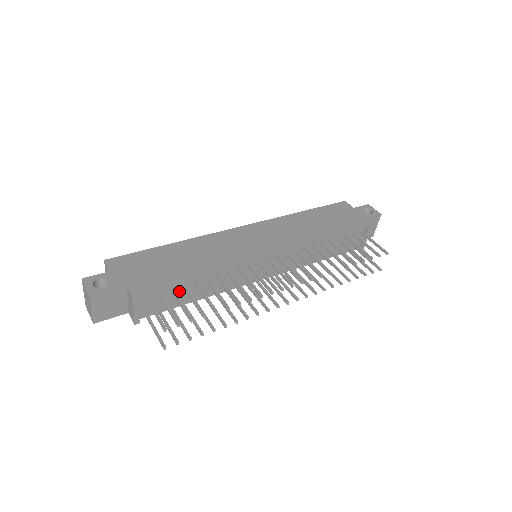
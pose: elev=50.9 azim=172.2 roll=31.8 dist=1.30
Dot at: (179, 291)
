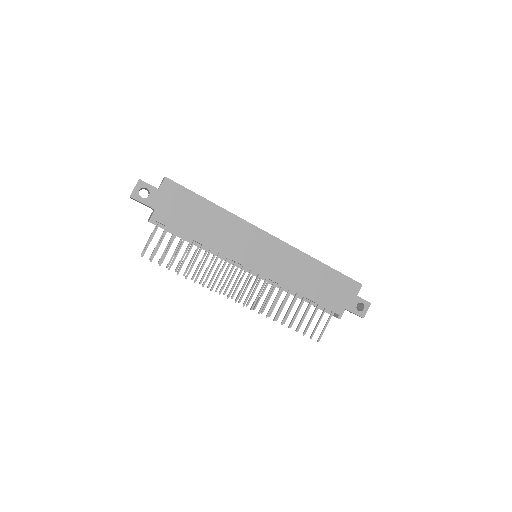
Dot at: (183, 235)
